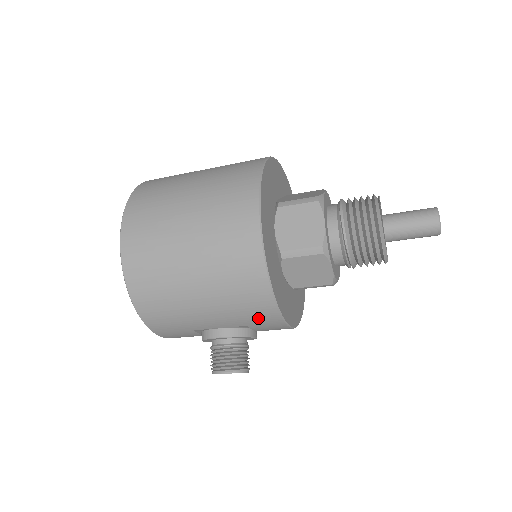
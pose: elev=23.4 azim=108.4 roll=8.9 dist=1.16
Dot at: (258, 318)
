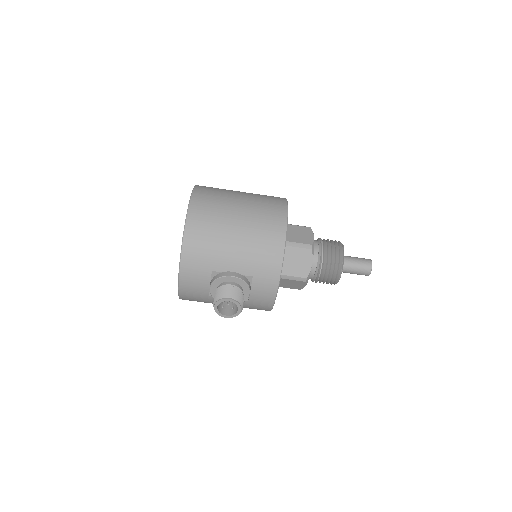
Dot at: (265, 269)
